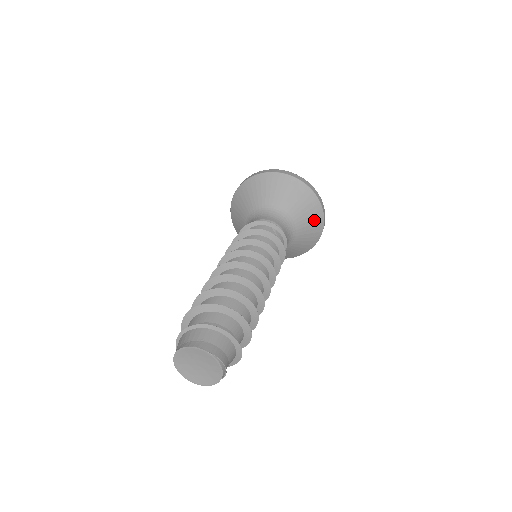
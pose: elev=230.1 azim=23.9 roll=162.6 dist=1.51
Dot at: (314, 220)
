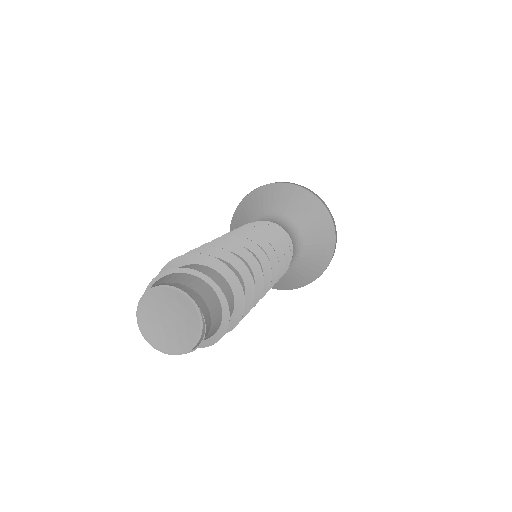
Dot at: (321, 257)
